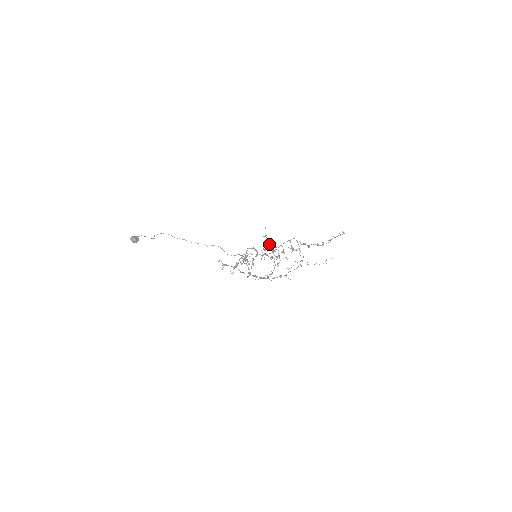
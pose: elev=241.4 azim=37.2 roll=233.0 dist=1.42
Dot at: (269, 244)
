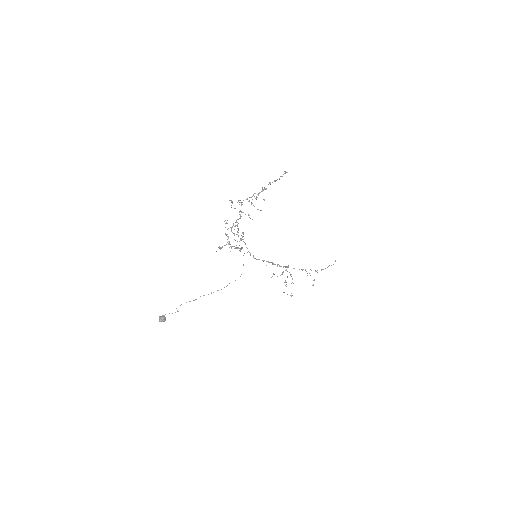
Dot at: occluded
